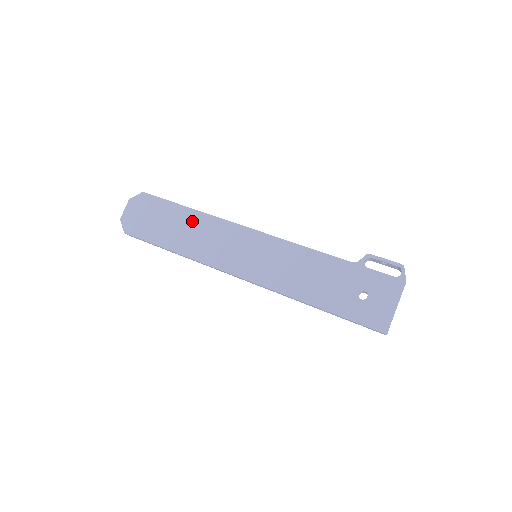
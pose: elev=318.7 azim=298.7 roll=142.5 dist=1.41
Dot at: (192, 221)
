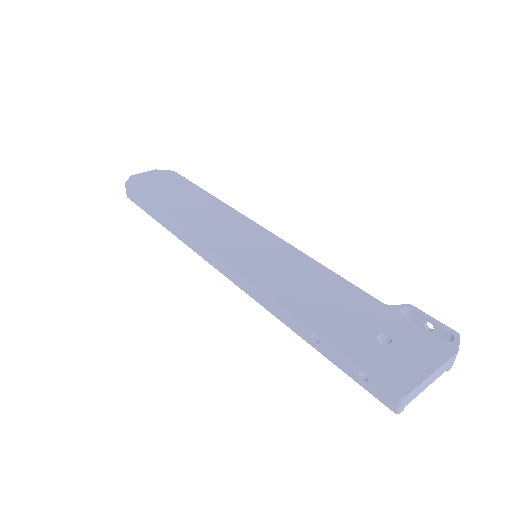
Dot at: (206, 203)
